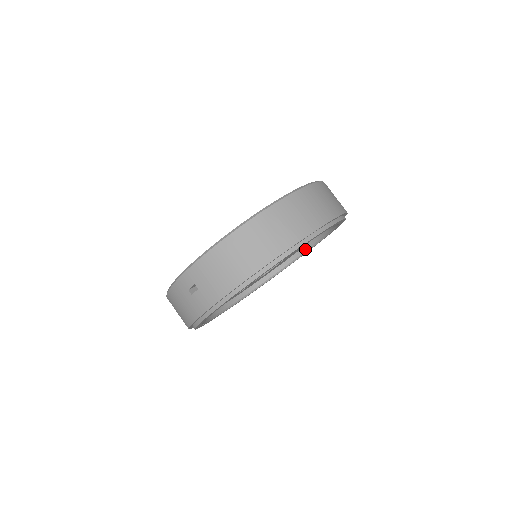
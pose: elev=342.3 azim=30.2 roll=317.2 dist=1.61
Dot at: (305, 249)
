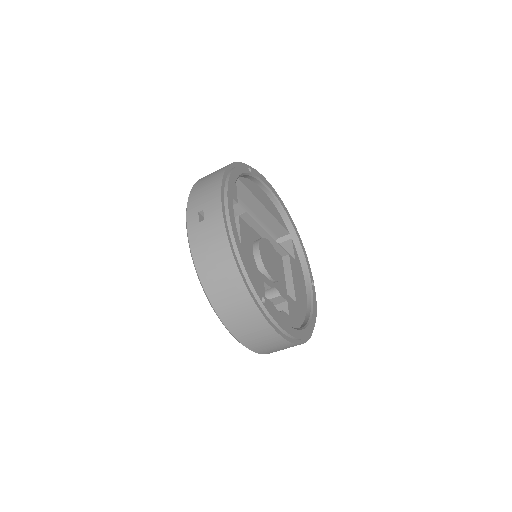
Dot at: (307, 279)
